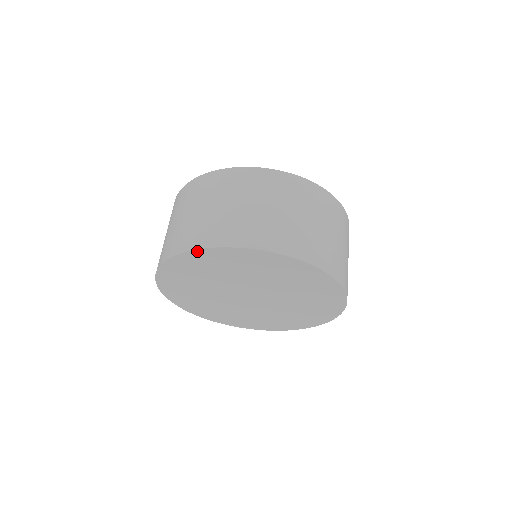
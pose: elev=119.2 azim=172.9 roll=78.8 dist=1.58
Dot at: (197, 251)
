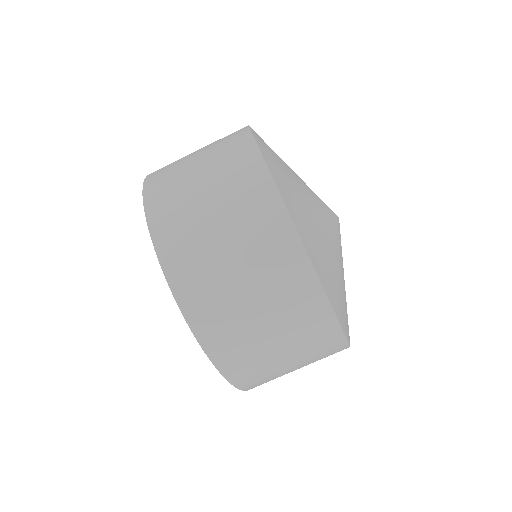
Dot at: (162, 266)
